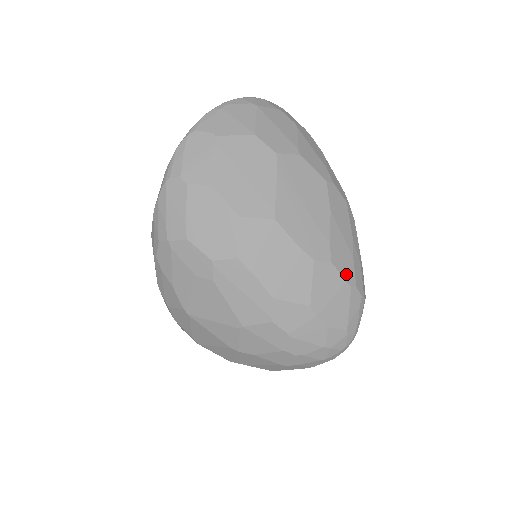
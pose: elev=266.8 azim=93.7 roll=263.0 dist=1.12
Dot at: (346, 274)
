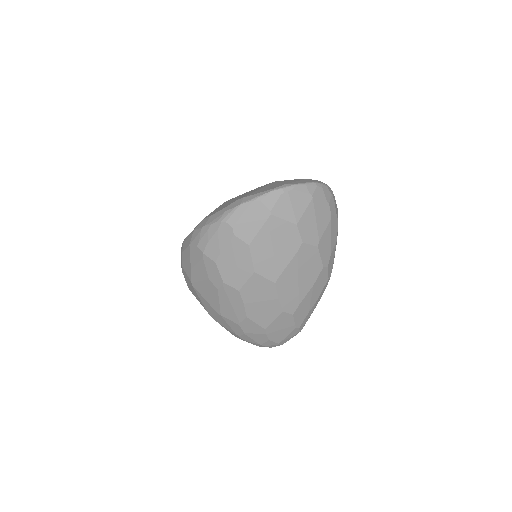
Dot at: (298, 321)
